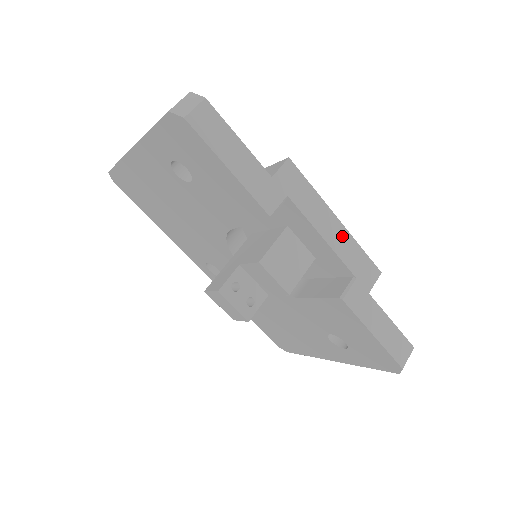
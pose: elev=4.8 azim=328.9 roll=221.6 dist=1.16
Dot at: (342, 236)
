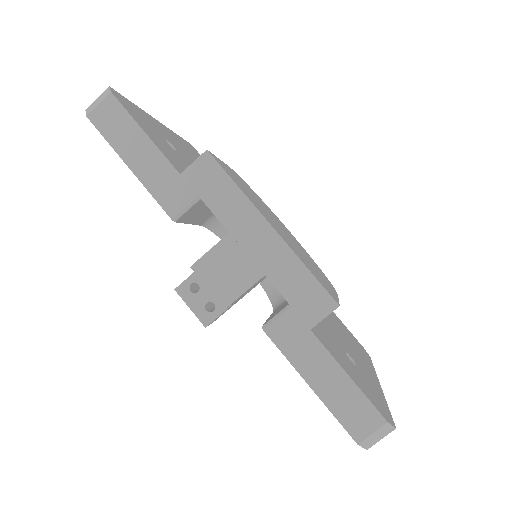
Dot at: (275, 249)
